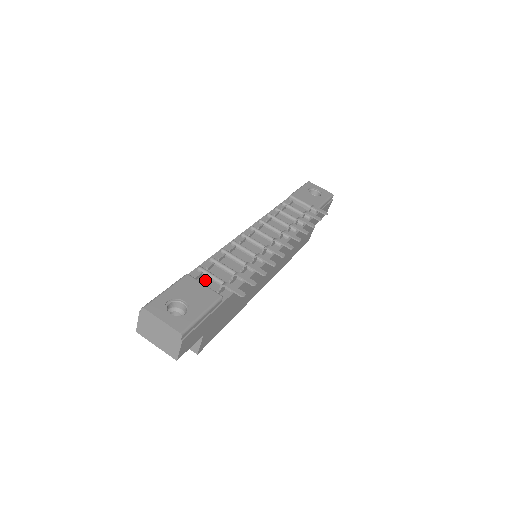
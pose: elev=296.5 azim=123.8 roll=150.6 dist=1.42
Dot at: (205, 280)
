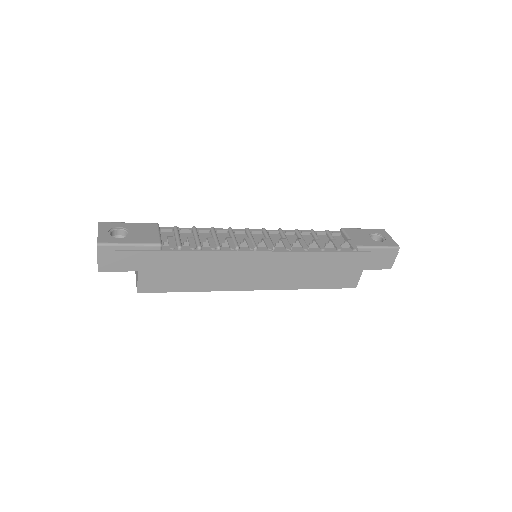
Dot at: (170, 235)
